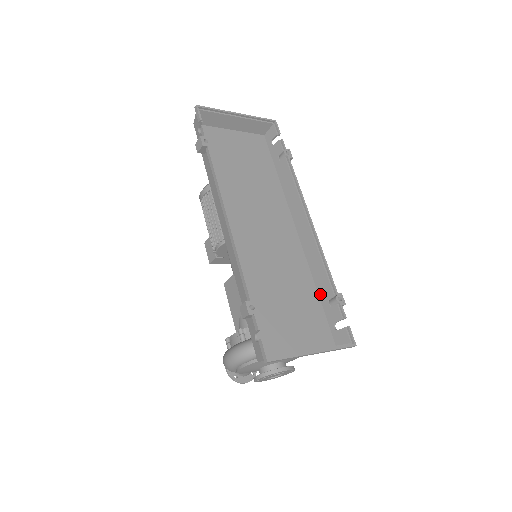
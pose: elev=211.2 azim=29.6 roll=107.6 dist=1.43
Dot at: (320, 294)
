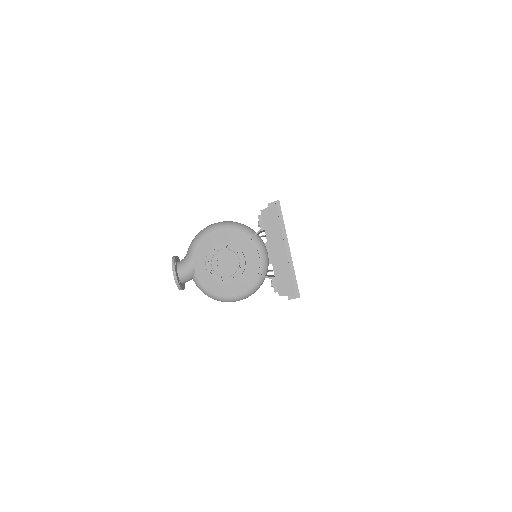
Dot at: occluded
